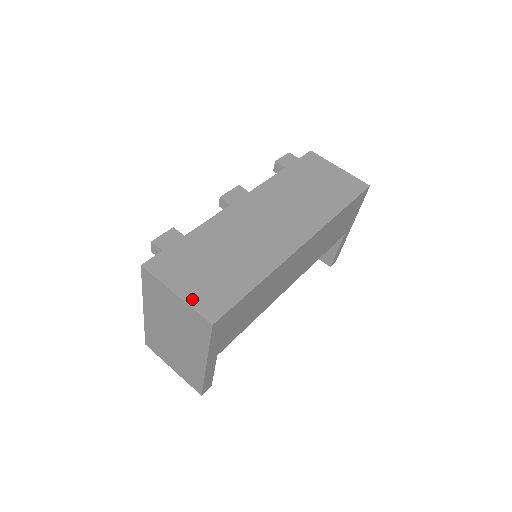
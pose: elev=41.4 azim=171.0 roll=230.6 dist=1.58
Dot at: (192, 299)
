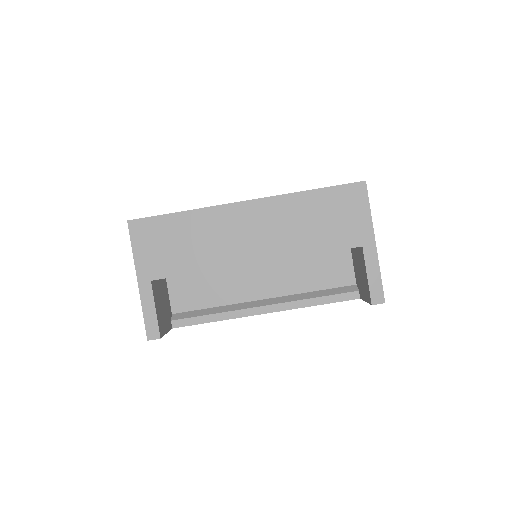
Dot at: occluded
